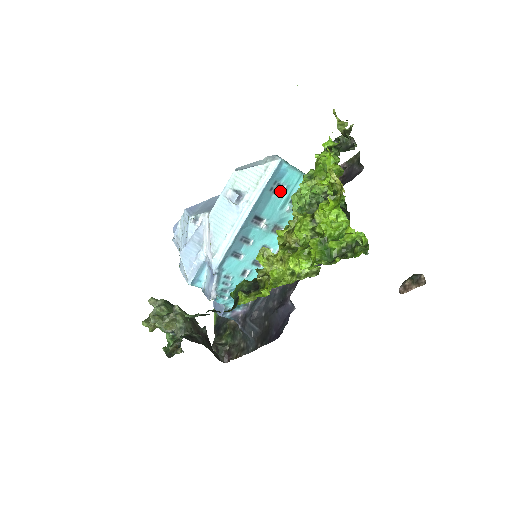
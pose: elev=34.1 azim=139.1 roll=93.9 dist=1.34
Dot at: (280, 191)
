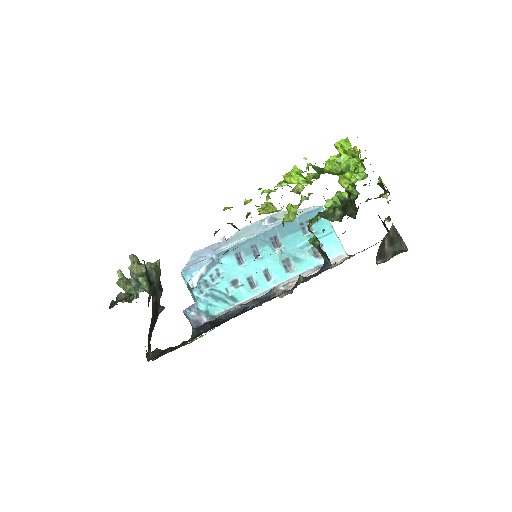
Dot at: (308, 232)
